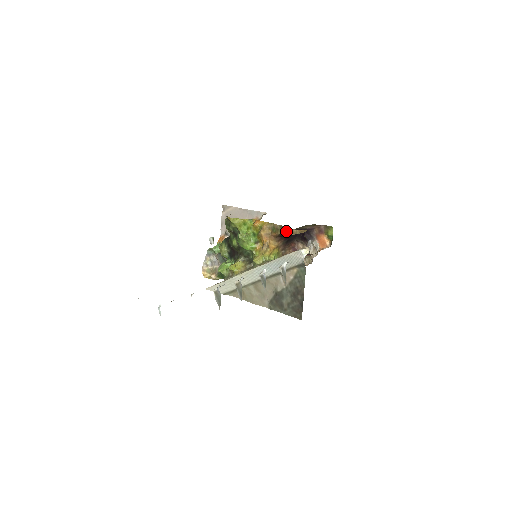
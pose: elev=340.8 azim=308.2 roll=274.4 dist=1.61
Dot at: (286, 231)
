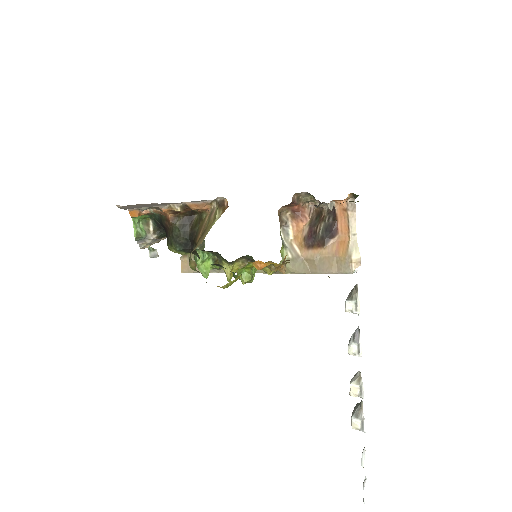
Dot at: occluded
